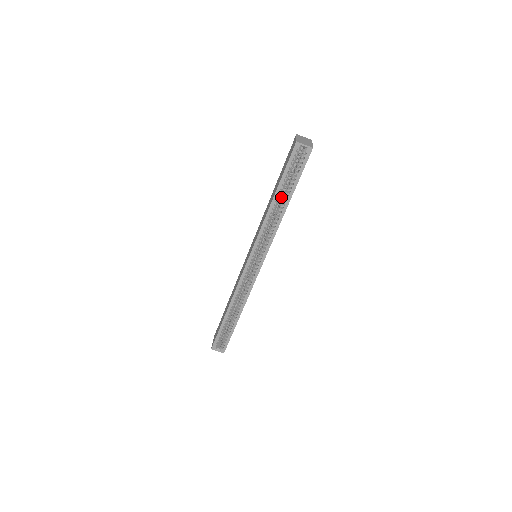
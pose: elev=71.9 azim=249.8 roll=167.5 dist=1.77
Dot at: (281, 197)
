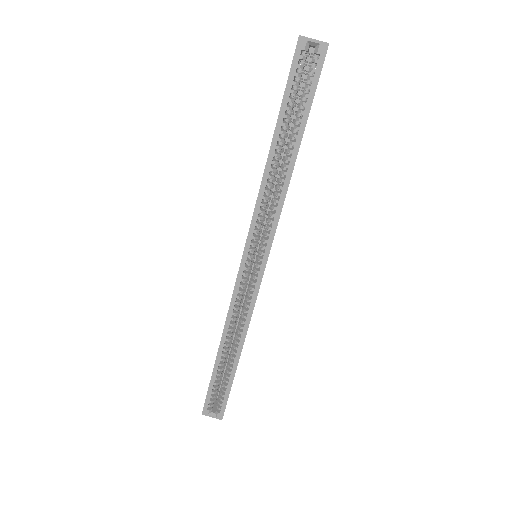
Dot at: occluded
